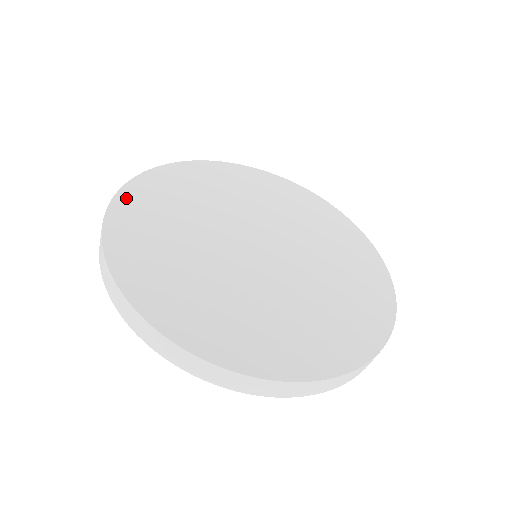
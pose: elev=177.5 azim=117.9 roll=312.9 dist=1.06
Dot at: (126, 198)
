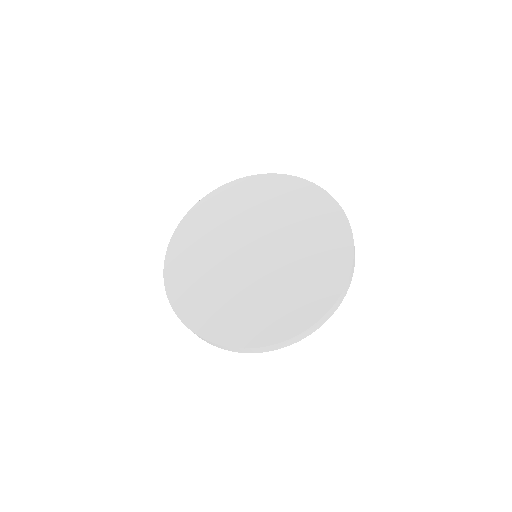
Dot at: (208, 200)
